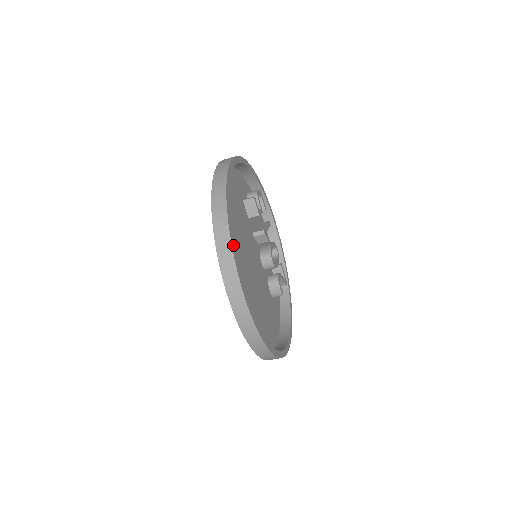
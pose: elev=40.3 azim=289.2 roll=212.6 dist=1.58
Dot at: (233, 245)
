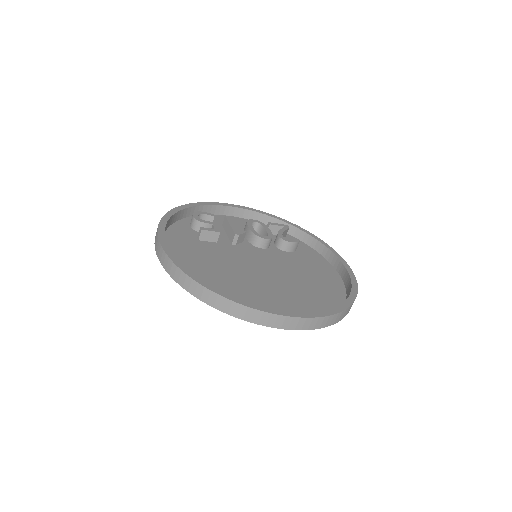
Dot at: (251, 305)
